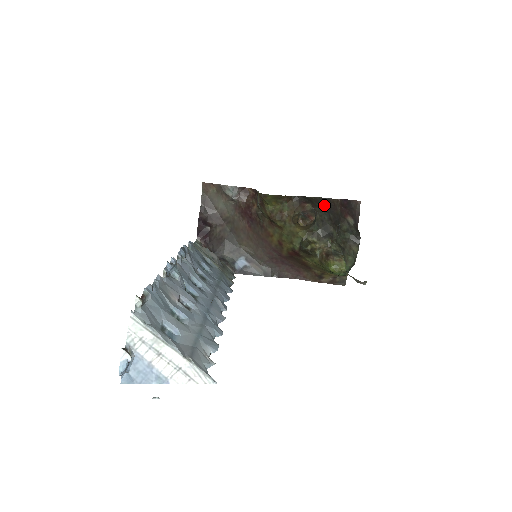
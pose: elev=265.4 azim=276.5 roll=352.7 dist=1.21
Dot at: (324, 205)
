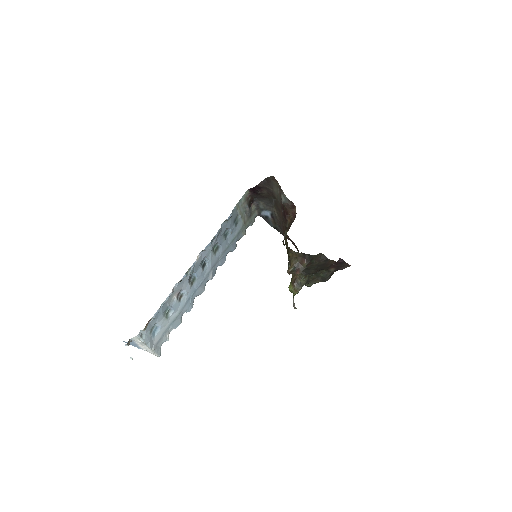
Dot at: (320, 262)
